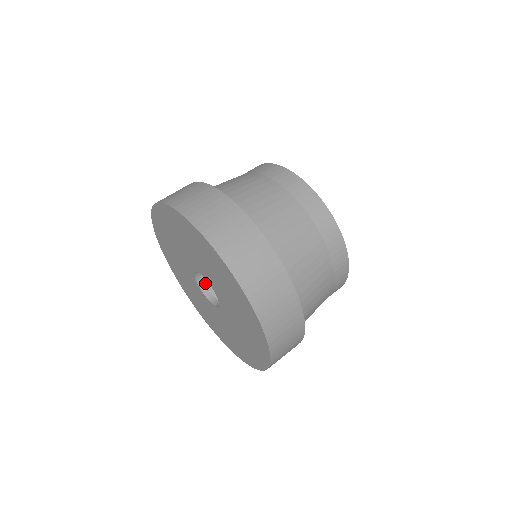
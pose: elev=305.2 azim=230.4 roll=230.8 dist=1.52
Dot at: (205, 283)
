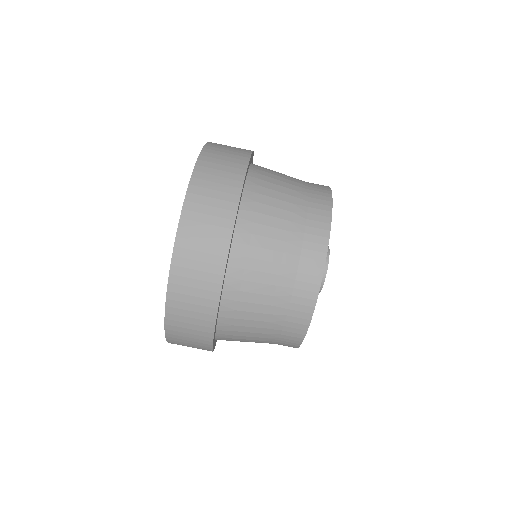
Dot at: occluded
